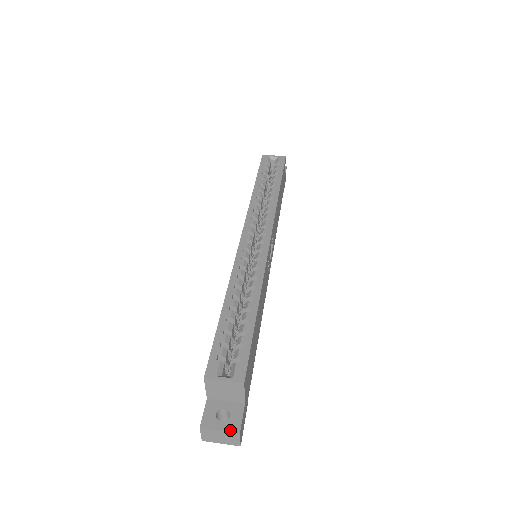
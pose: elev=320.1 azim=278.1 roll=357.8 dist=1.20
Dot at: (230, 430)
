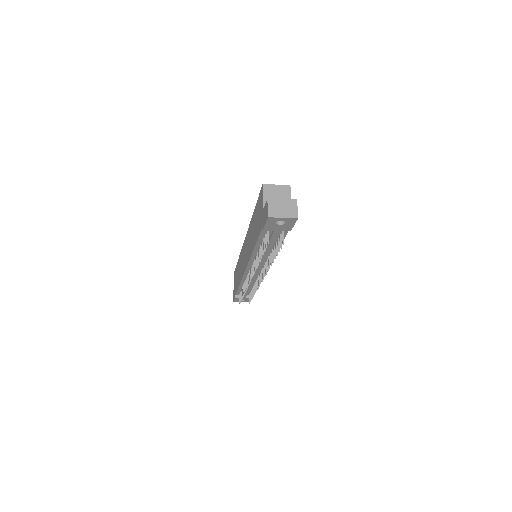
Dot at: (289, 200)
